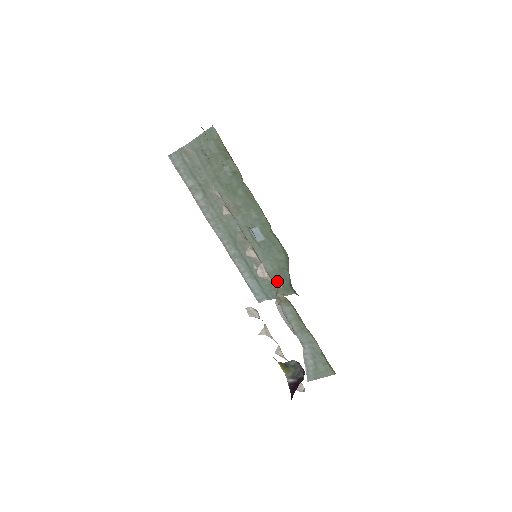
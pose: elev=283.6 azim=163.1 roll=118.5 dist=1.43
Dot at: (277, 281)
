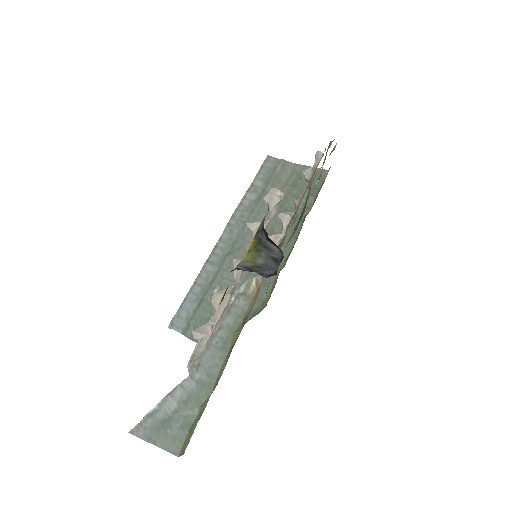
Dot at: occluded
